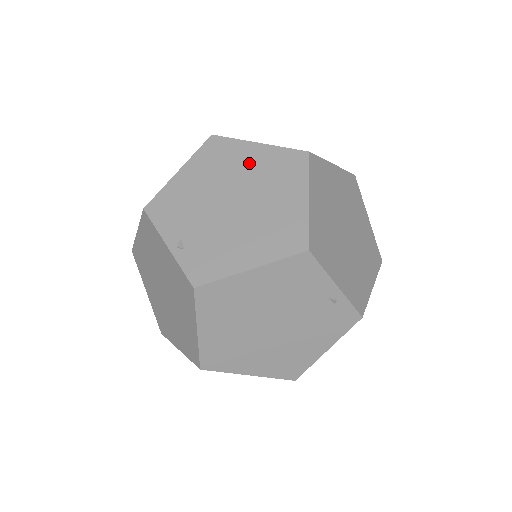
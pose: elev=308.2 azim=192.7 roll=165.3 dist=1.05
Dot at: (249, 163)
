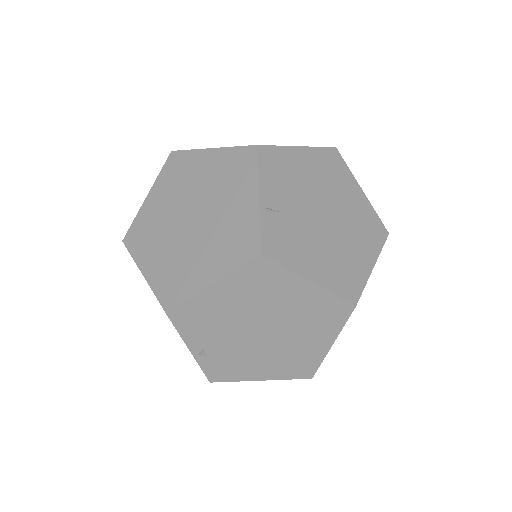
Dot at: (292, 300)
